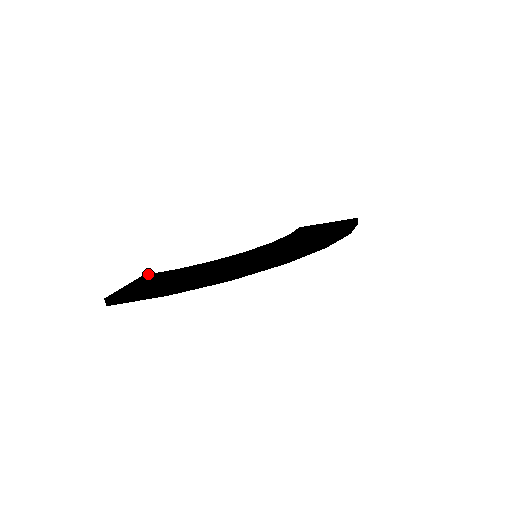
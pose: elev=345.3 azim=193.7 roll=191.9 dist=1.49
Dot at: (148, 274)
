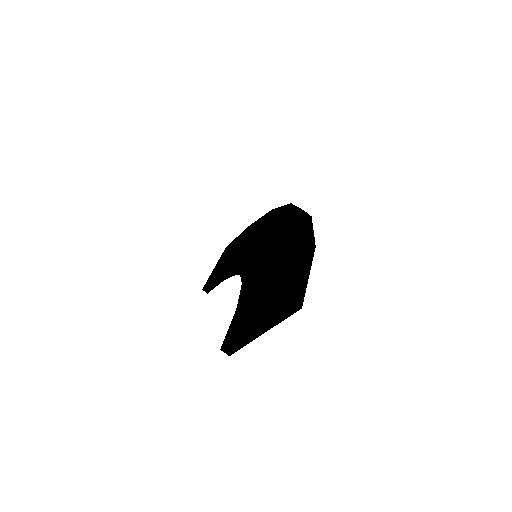
Dot at: (224, 341)
